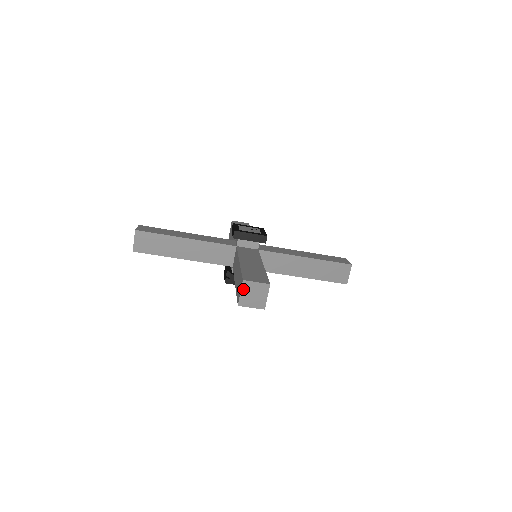
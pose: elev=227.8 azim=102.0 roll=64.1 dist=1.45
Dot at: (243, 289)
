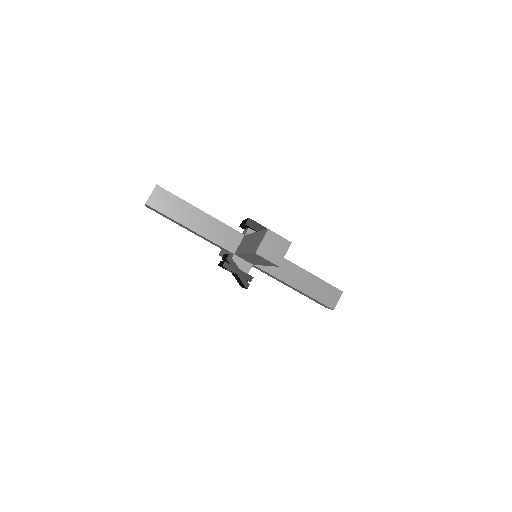
Dot at: (266, 238)
